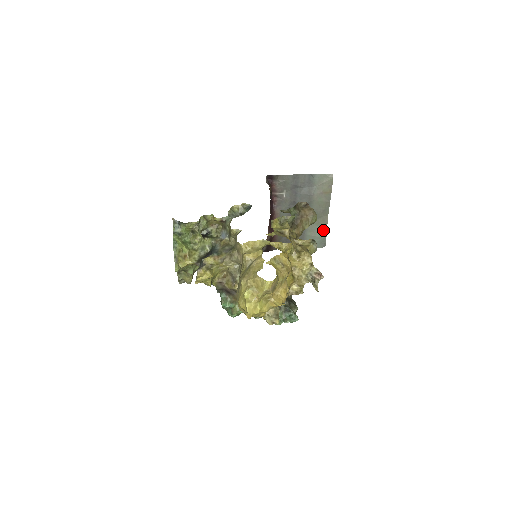
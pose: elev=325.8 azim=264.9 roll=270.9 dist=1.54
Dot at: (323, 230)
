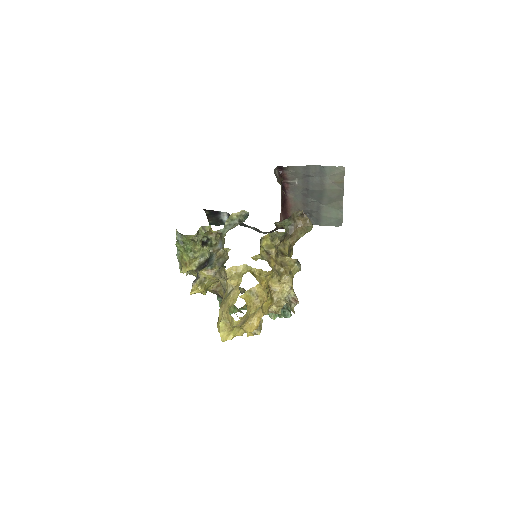
Dot at: (339, 212)
